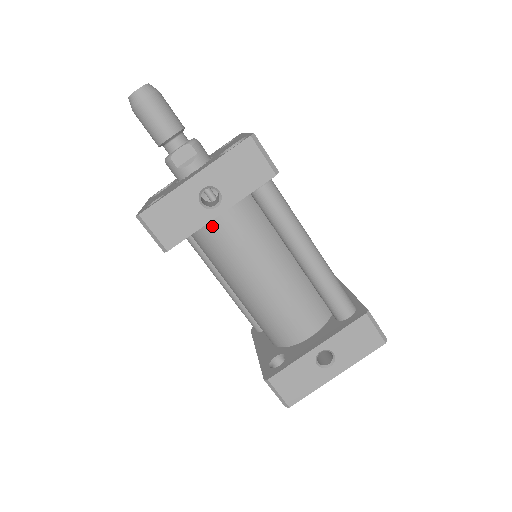
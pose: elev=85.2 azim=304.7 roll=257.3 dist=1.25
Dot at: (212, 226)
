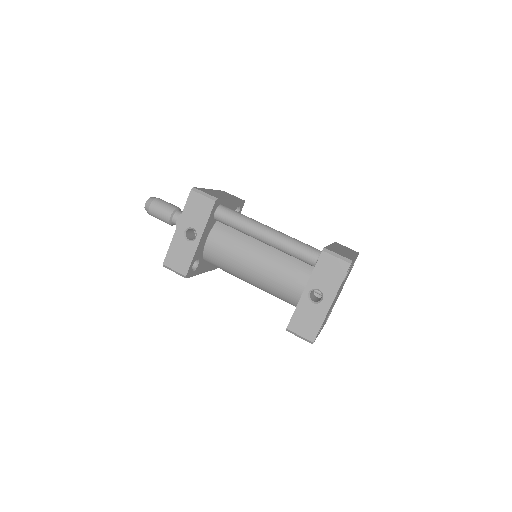
Dot at: (208, 250)
